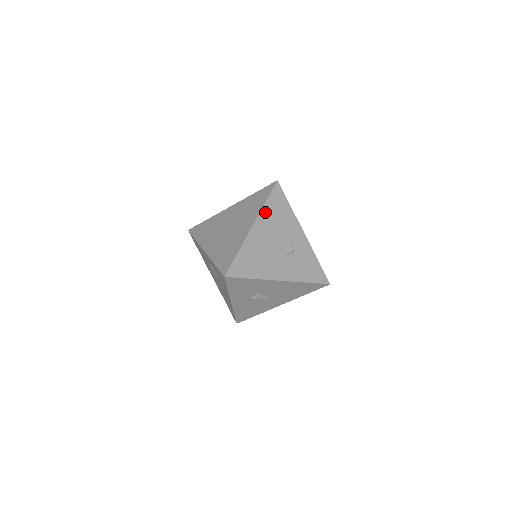
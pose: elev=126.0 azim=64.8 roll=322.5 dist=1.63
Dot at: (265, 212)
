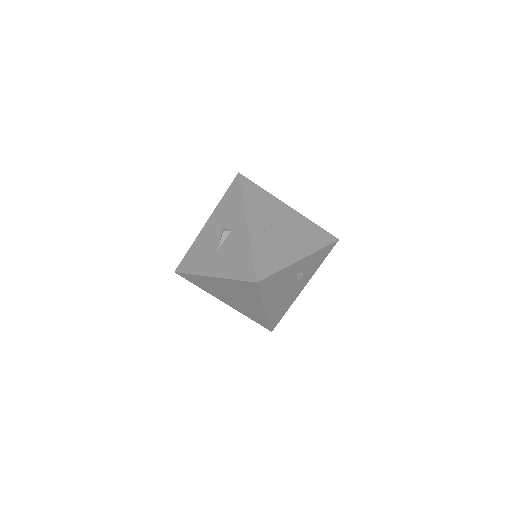
Dot at: (266, 298)
